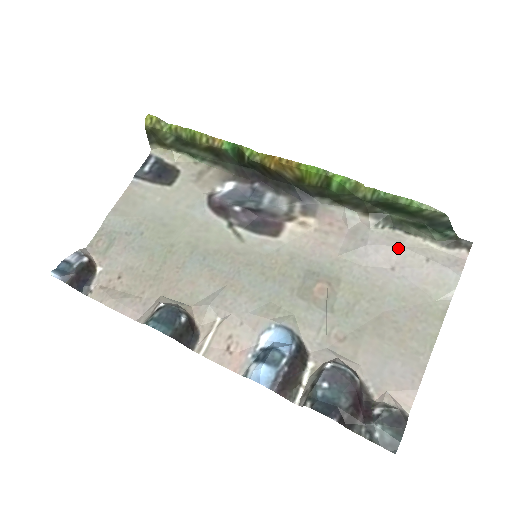
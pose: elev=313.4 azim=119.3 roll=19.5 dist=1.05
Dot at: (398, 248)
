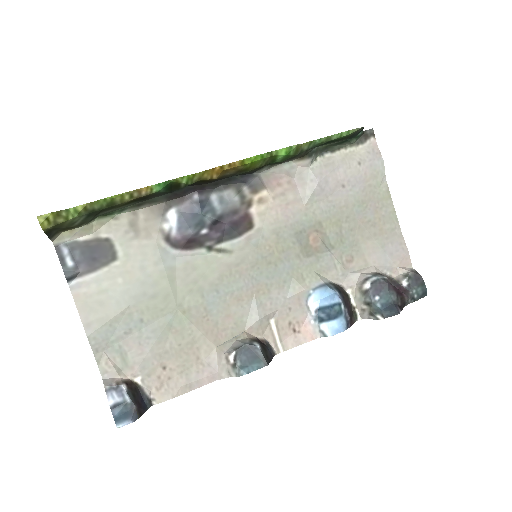
Dot at: (337, 169)
